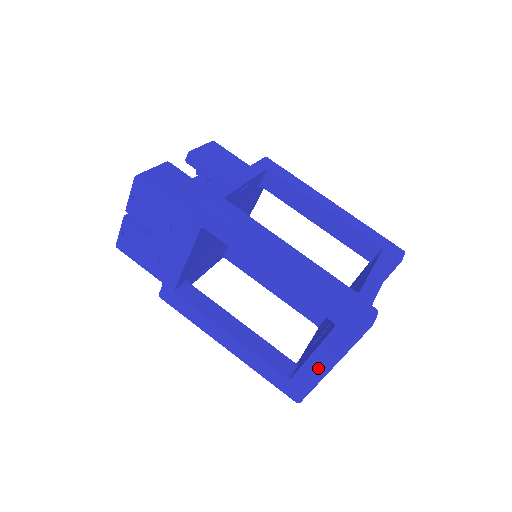
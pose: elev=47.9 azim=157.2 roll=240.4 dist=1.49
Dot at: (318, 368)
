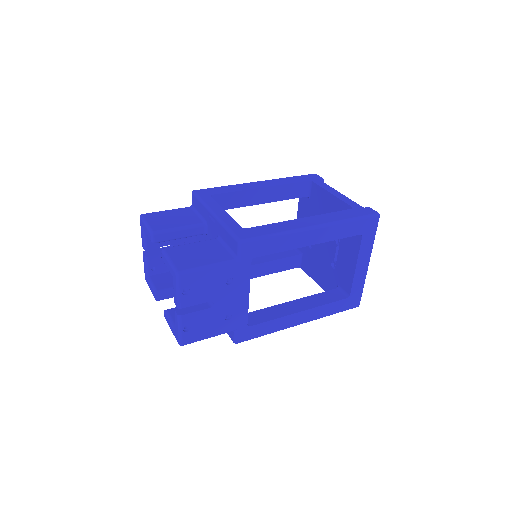
Dot at: (363, 271)
